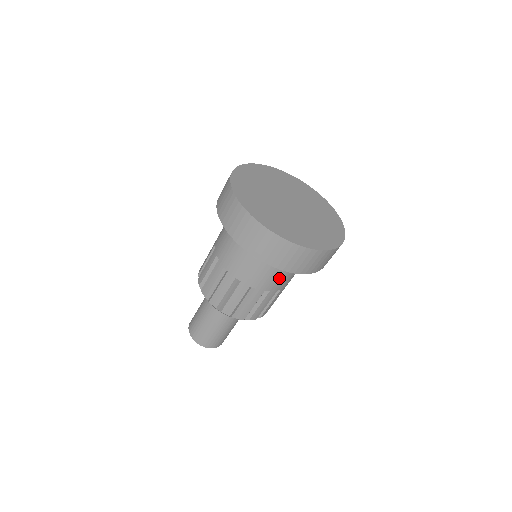
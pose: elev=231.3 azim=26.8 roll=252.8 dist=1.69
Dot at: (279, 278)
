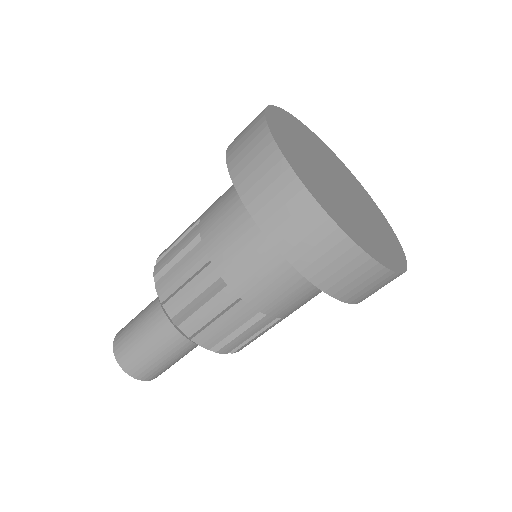
Dot at: (251, 266)
